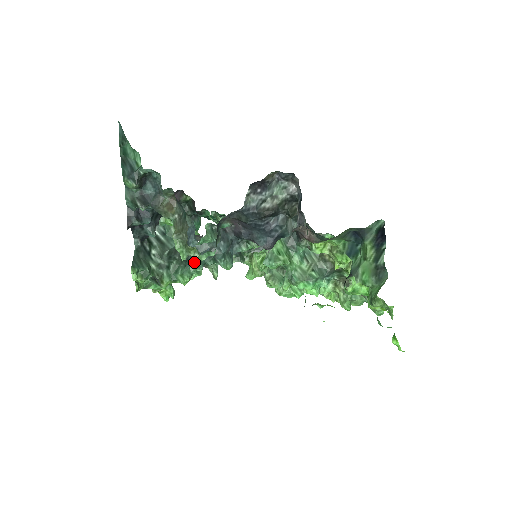
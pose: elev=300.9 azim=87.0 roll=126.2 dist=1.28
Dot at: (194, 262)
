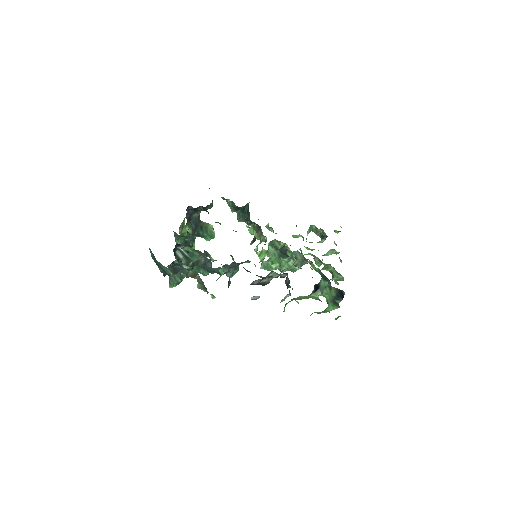
Dot at: (211, 273)
